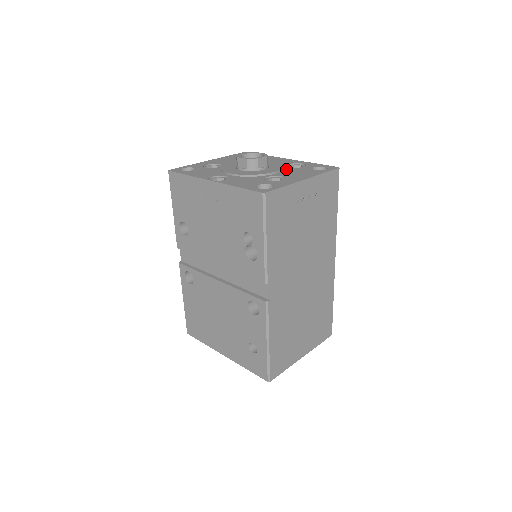
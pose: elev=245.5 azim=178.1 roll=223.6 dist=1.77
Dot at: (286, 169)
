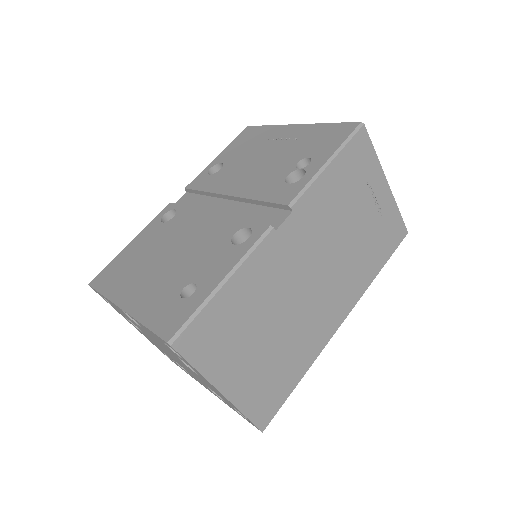
Dot at: occluded
